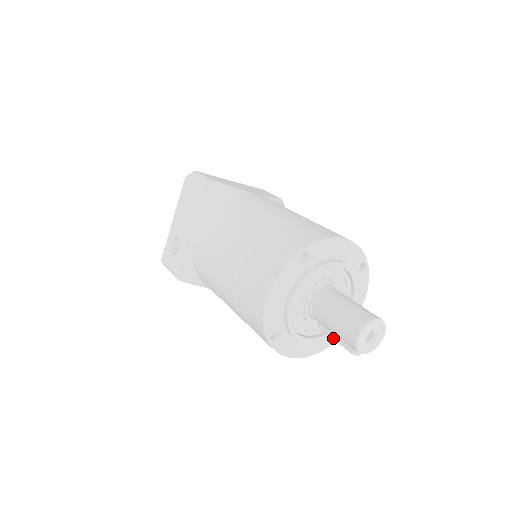
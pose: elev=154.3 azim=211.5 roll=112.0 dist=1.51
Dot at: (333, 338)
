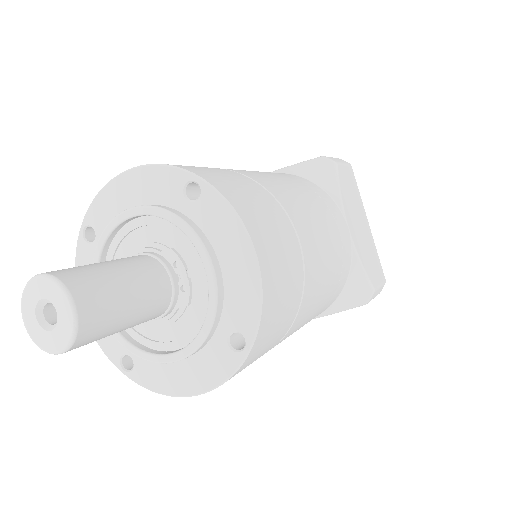
Dot at: occluded
